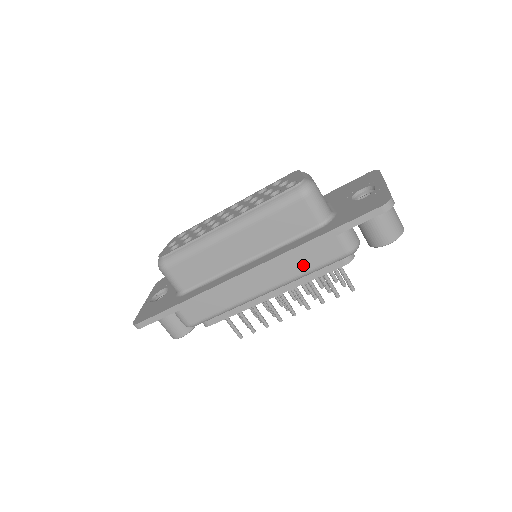
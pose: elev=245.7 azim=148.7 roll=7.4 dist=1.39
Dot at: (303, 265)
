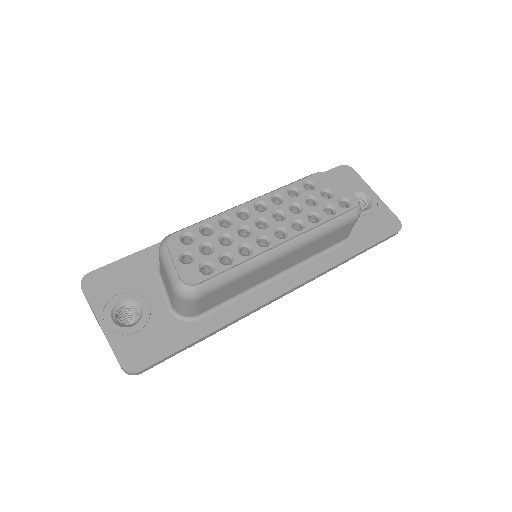
Dot at: occluded
